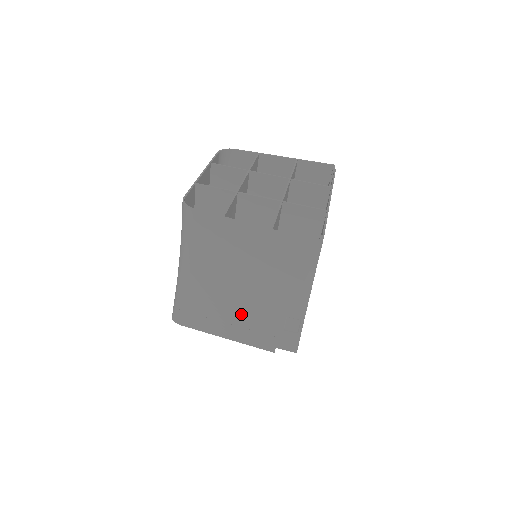
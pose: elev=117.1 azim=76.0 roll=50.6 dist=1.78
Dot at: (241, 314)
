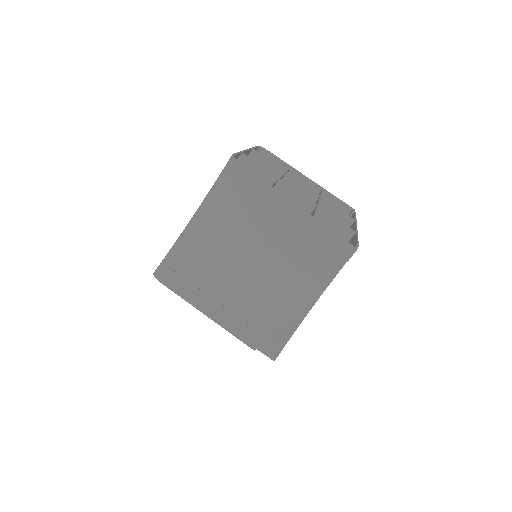
Dot at: (237, 296)
